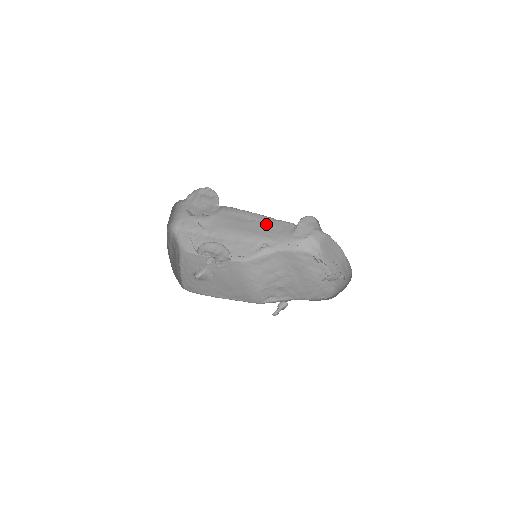
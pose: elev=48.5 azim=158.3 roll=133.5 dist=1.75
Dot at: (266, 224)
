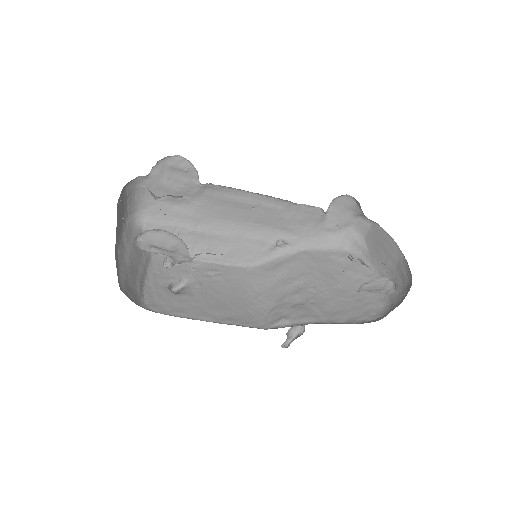
Dot at: (278, 210)
